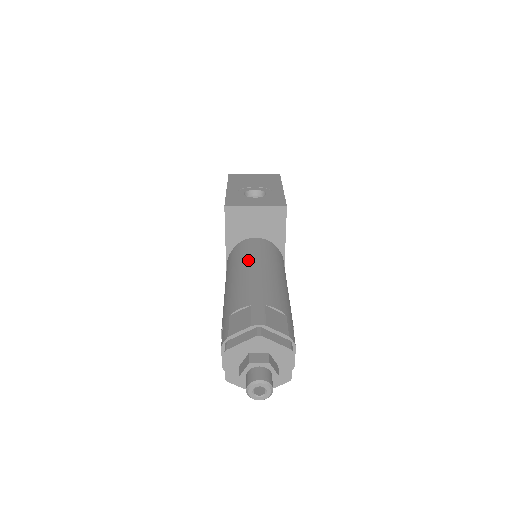
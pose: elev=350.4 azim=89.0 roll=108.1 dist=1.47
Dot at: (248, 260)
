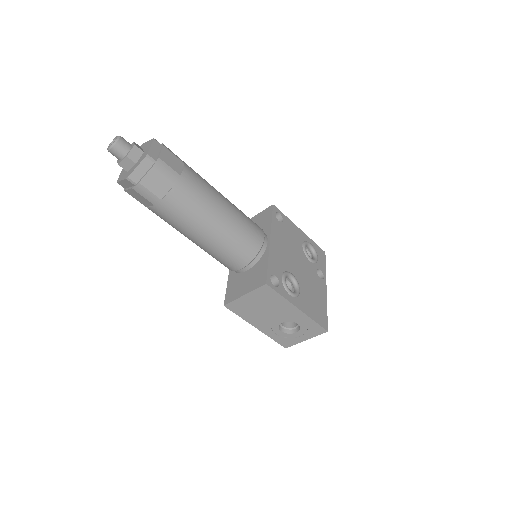
Dot at: occluded
